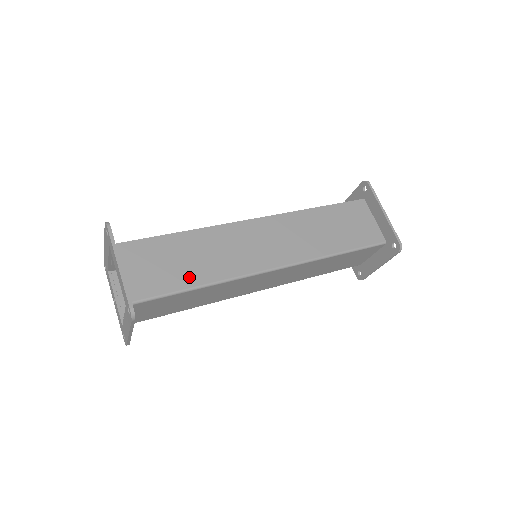
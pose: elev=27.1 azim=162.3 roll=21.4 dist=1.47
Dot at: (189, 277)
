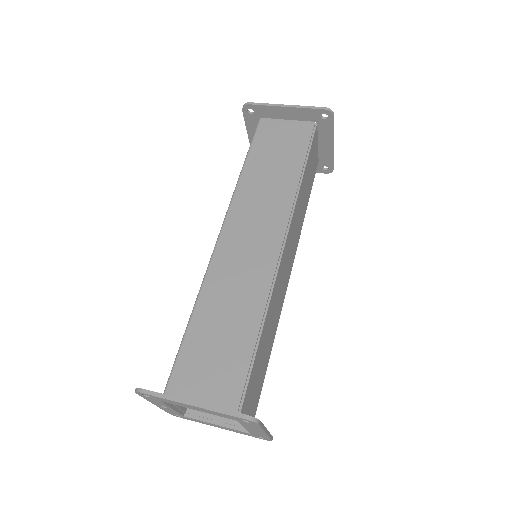
Dot at: (267, 358)
